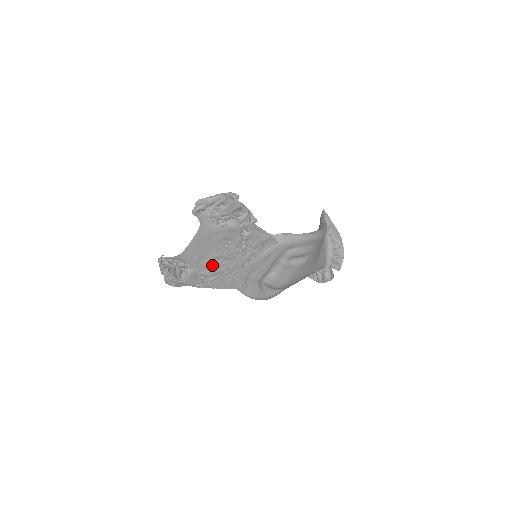
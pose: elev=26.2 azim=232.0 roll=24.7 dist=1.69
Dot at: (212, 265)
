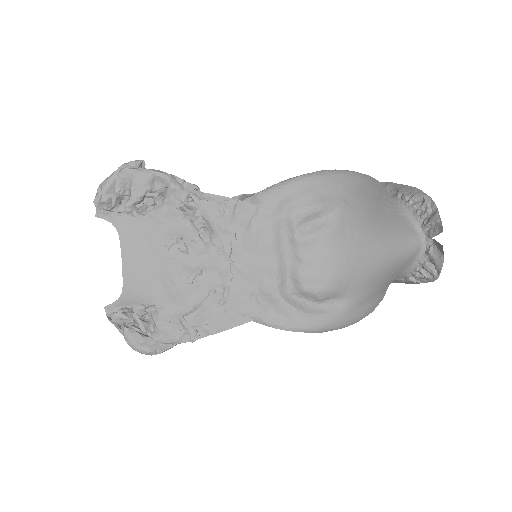
Dot at: (180, 290)
